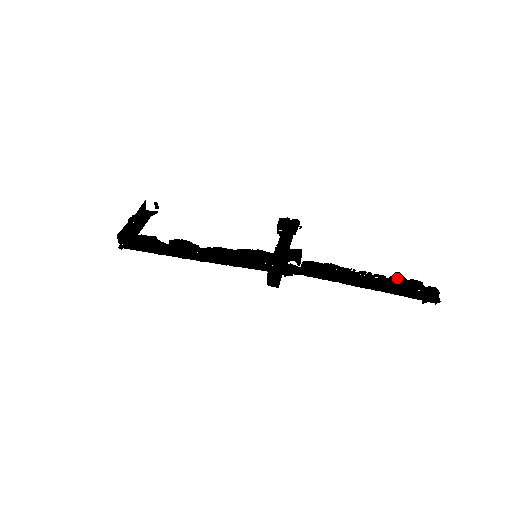
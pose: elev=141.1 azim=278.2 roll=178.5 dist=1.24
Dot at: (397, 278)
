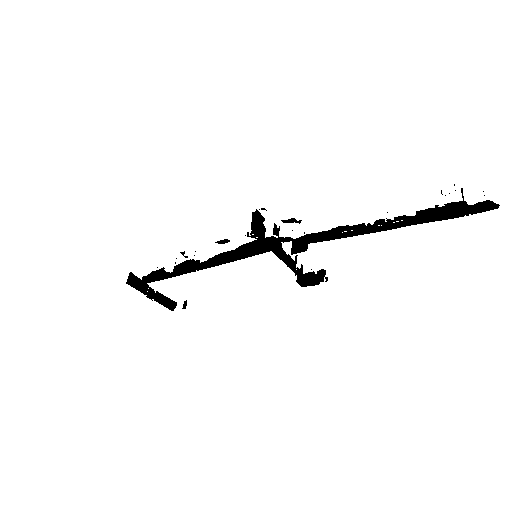
Dot at: (427, 211)
